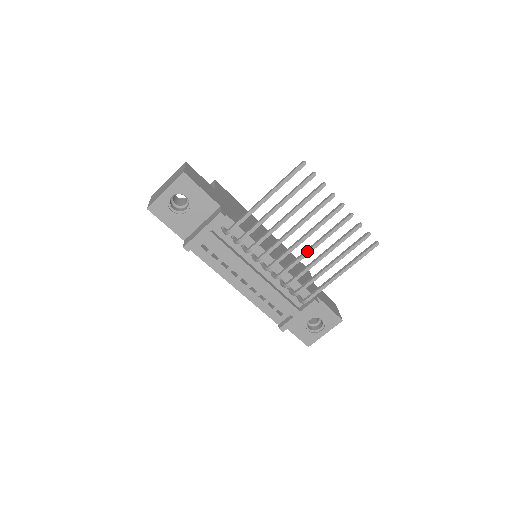
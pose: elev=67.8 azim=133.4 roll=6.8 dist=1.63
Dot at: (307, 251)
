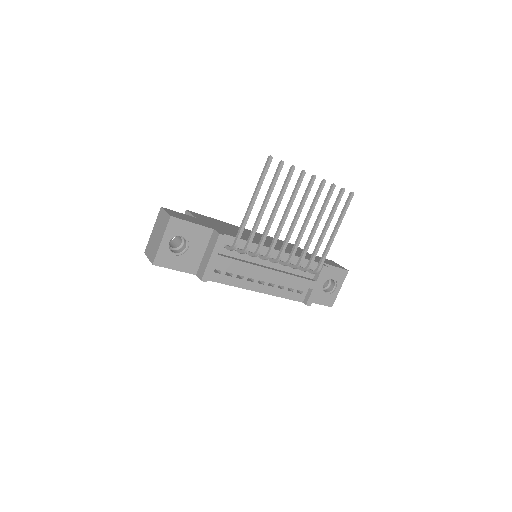
Dot at: (303, 229)
